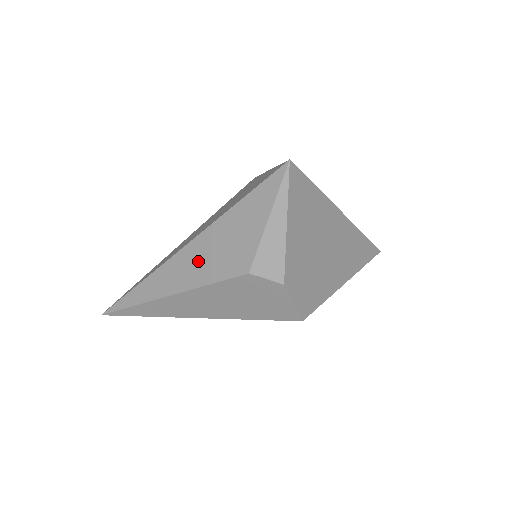
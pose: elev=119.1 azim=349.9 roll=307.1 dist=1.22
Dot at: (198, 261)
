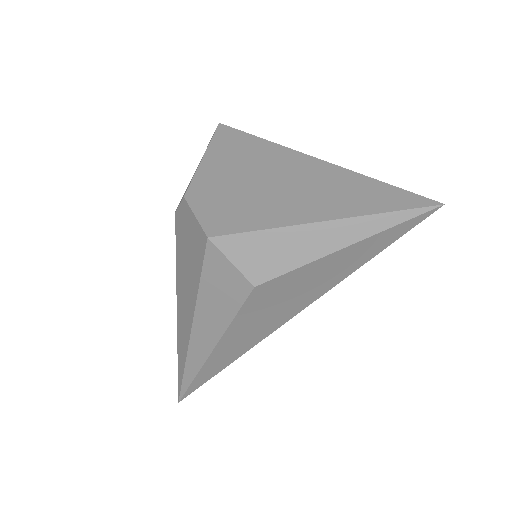
Dot at: occluded
